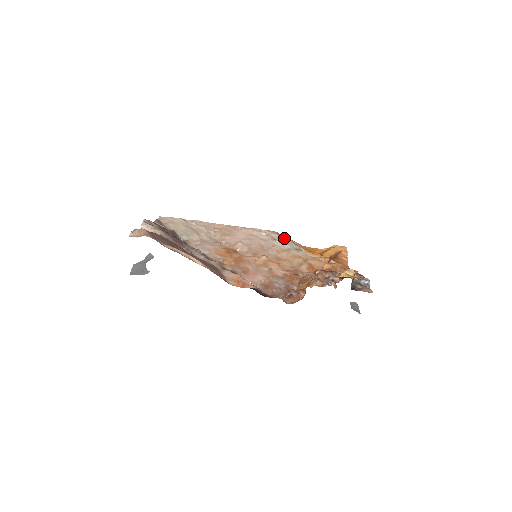
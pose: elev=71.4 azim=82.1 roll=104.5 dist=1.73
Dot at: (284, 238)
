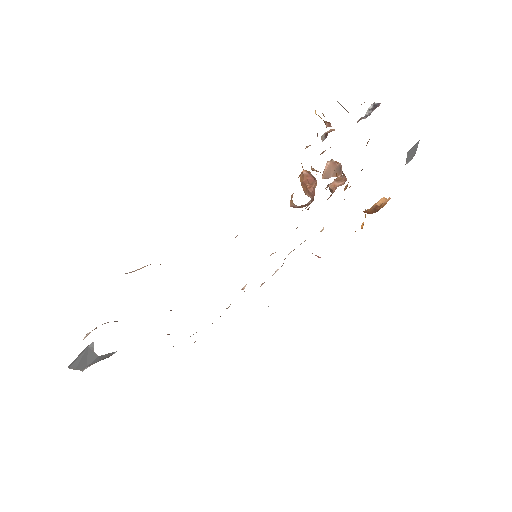
Dot at: occluded
